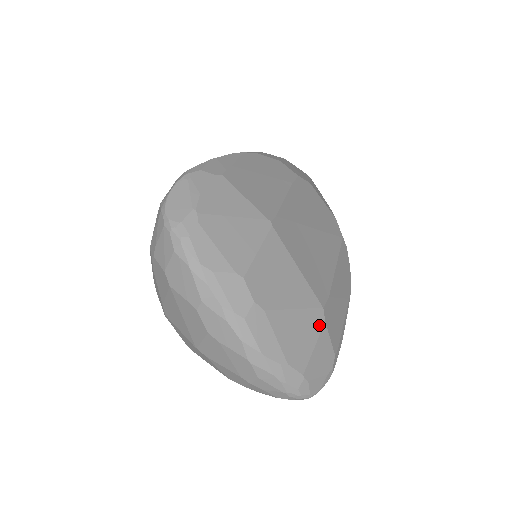
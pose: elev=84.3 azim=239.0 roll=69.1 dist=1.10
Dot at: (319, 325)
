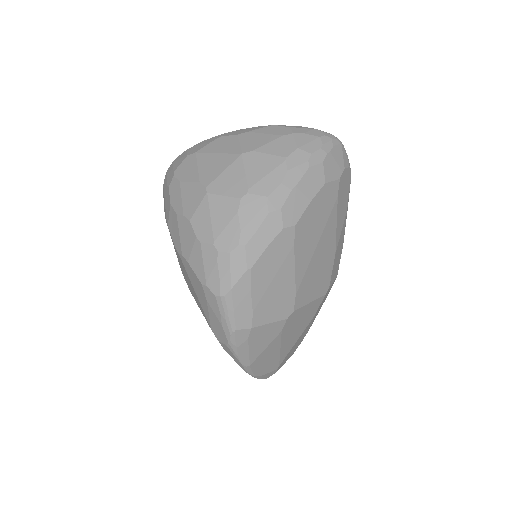
Dot at: occluded
